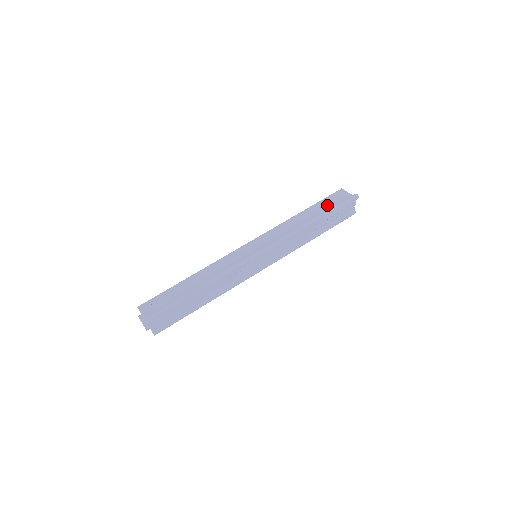
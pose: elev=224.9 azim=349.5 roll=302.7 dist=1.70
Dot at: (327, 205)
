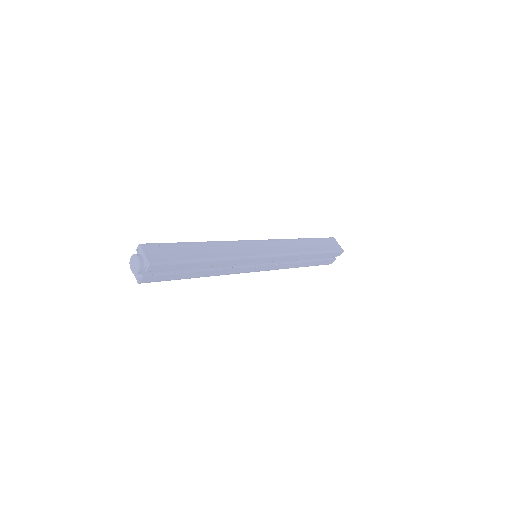
Dot at: (323, 245)
